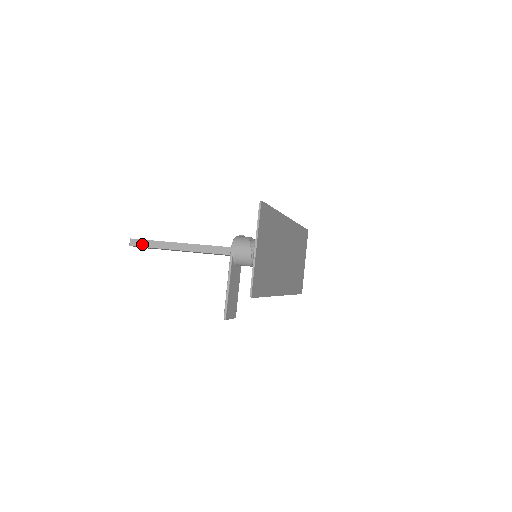
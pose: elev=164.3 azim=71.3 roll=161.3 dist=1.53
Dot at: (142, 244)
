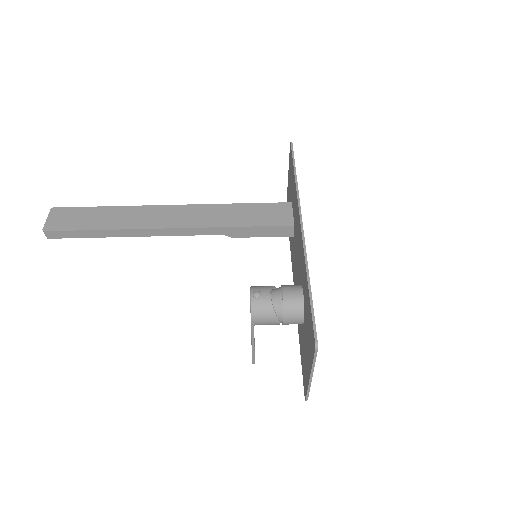
Dot at: (67, 236)
